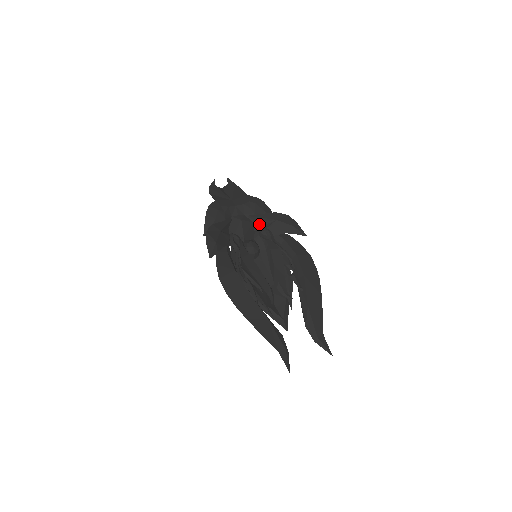
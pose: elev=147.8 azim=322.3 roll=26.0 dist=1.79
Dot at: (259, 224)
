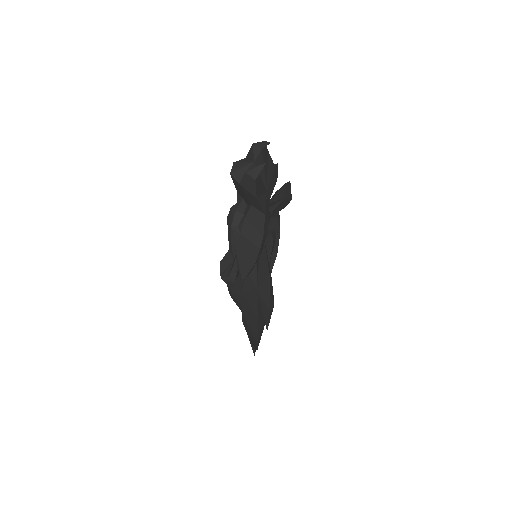
Dot at: occluded
